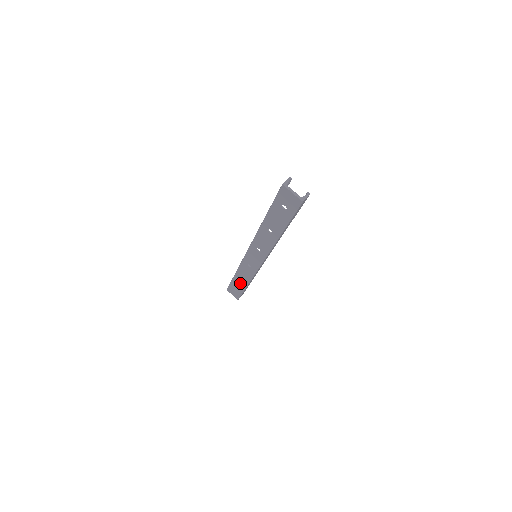
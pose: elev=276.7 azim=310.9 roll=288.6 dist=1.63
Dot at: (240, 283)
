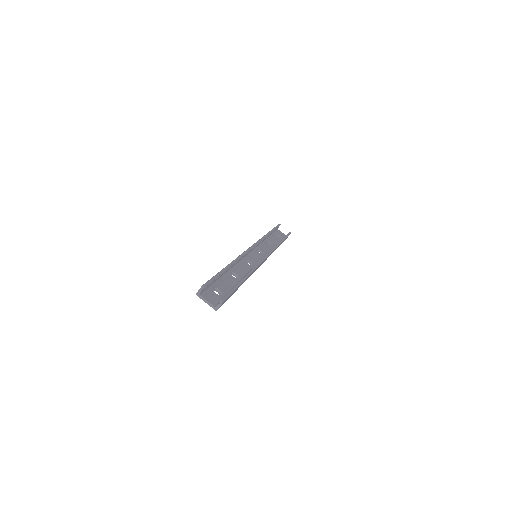
Dot at: (273, 242)
